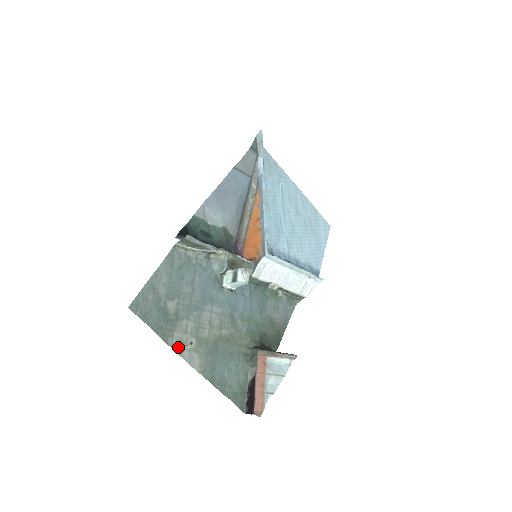
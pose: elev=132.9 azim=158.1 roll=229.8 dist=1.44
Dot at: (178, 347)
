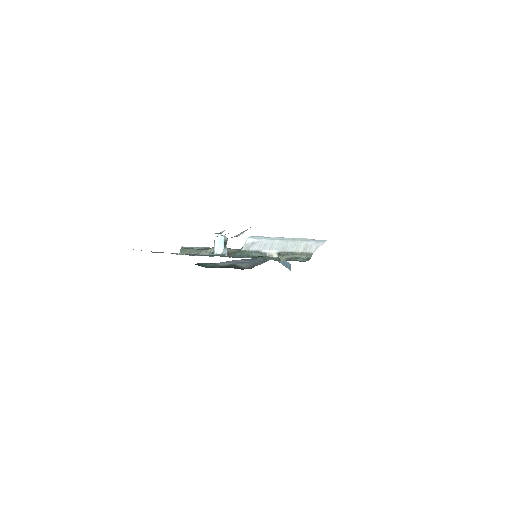
Dot at: occluded
